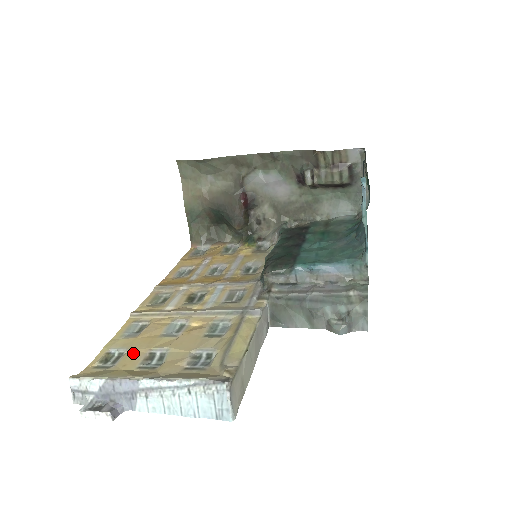
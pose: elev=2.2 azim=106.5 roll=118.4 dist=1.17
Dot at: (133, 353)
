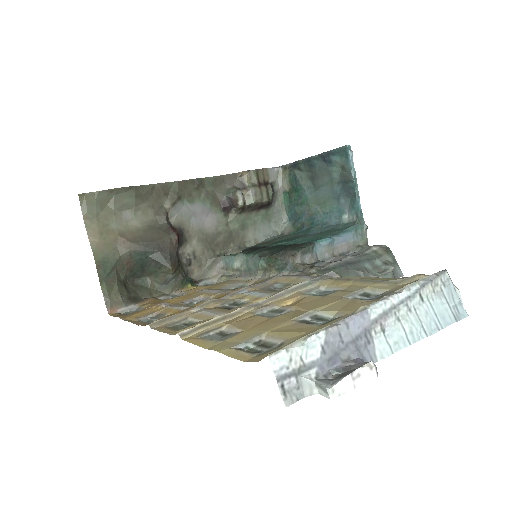
Dot at: (280, 329)
